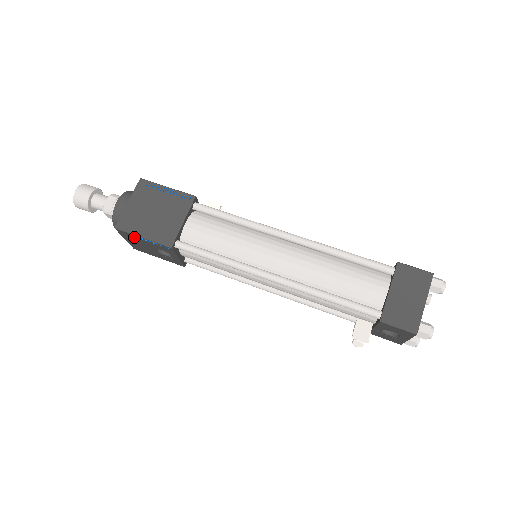
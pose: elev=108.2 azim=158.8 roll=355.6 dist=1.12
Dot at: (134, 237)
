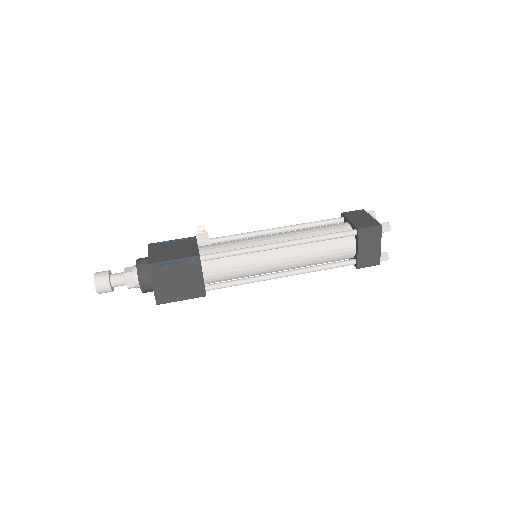
Dot at: occluded
